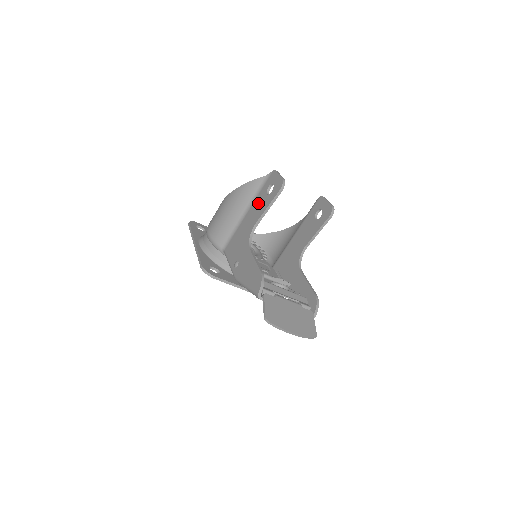
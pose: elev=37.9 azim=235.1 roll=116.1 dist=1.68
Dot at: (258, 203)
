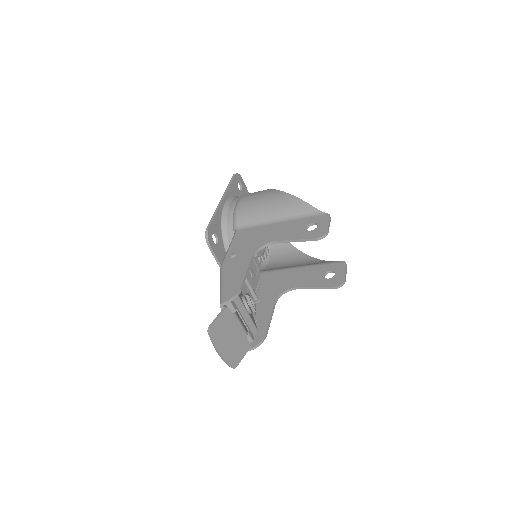
Dot at: (293, 226)
